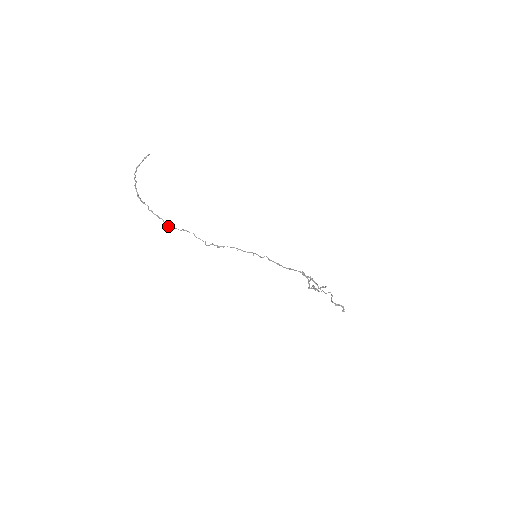
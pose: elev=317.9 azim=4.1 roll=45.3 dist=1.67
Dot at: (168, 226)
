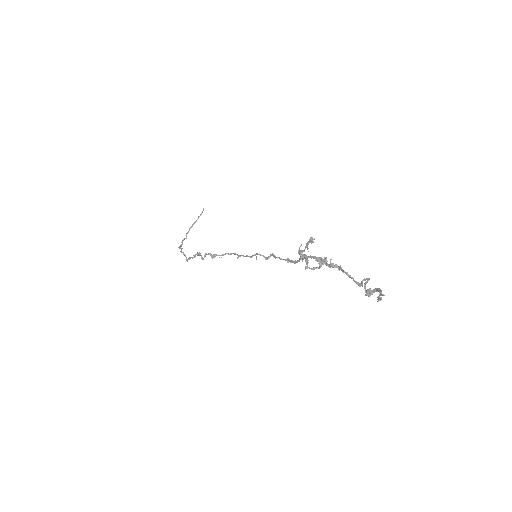
Dot at: (187, 259)
